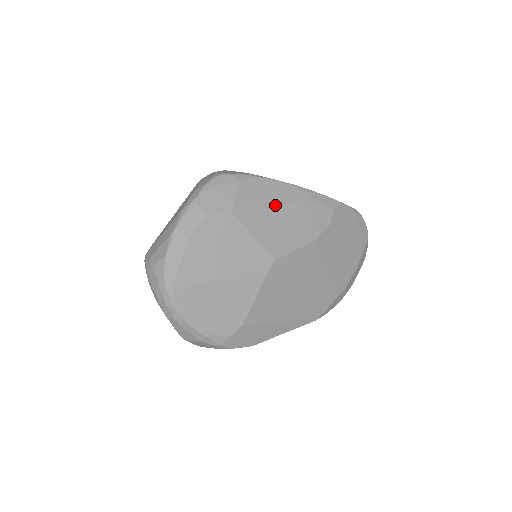
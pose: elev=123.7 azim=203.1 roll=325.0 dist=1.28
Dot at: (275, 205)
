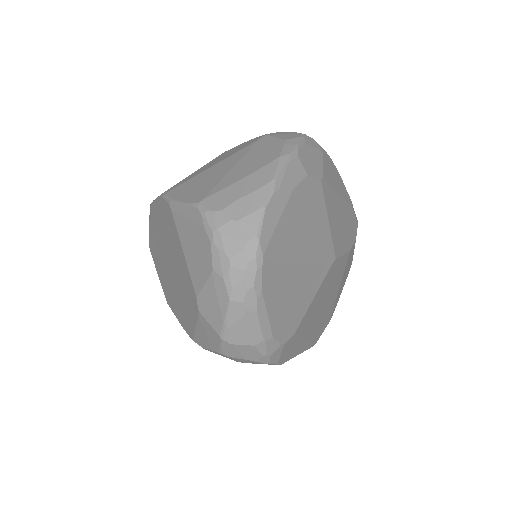
Dot at: (339, 196)
